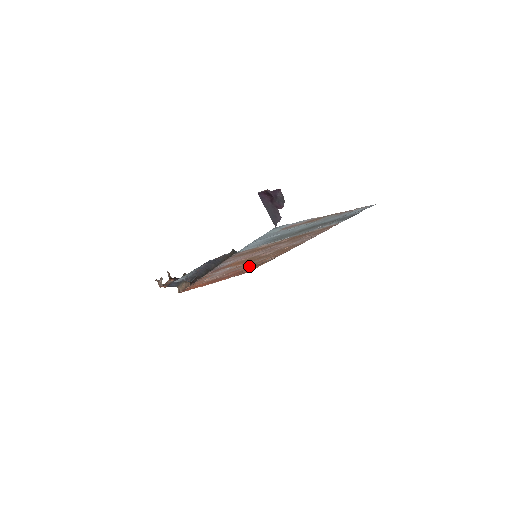
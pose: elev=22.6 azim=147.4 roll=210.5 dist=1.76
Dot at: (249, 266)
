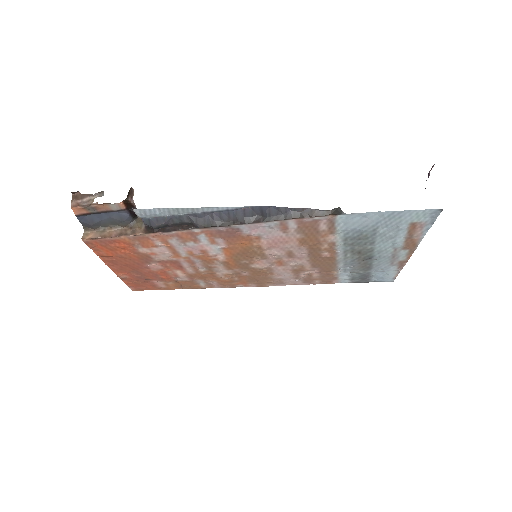
Dot at: (188, 273)
